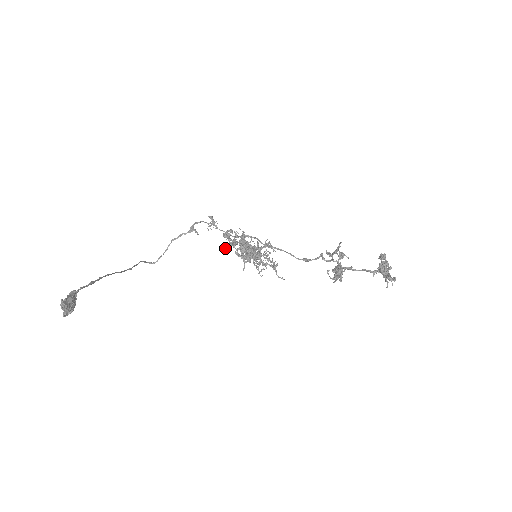
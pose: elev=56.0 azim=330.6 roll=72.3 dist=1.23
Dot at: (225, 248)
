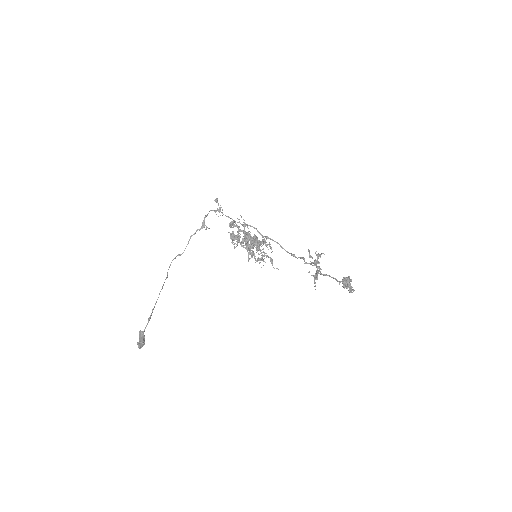
Dot at: (232, 241)
